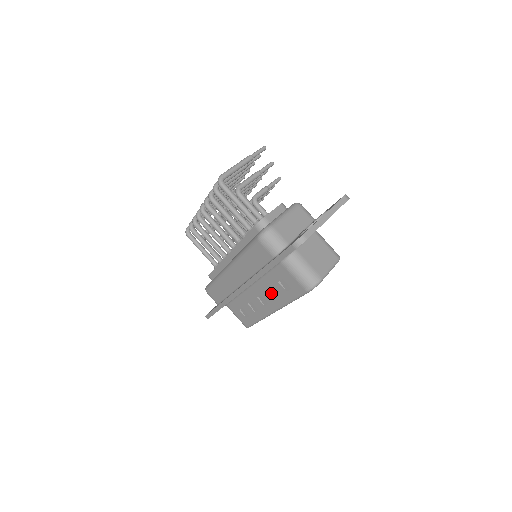
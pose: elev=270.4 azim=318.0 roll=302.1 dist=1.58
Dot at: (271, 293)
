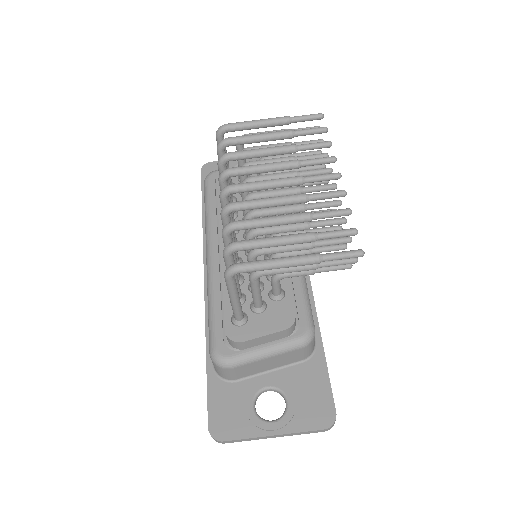
Dot at: occluded
